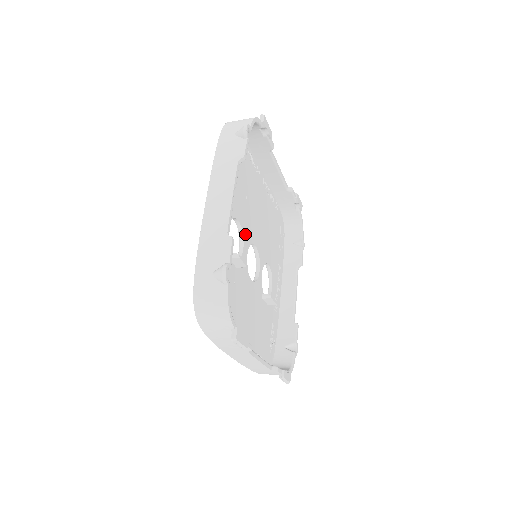
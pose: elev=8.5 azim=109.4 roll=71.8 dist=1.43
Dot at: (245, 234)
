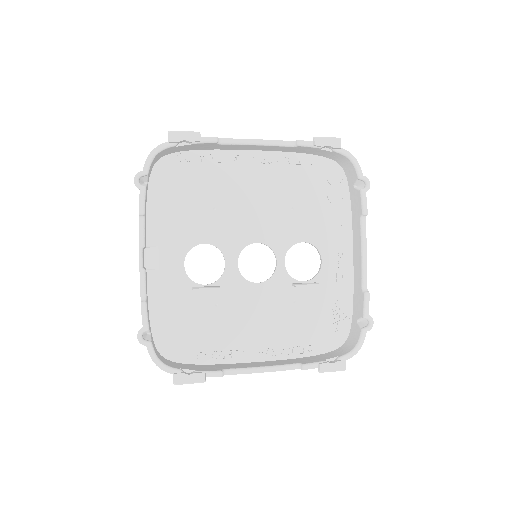
Dot at: (225, 246)
